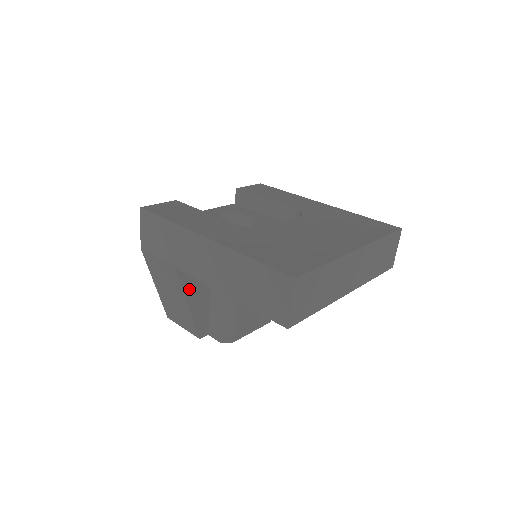
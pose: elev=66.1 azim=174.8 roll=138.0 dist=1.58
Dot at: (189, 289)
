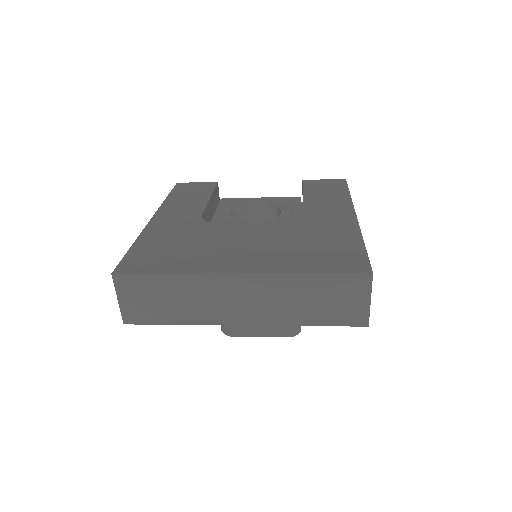
Dot at: occluded
